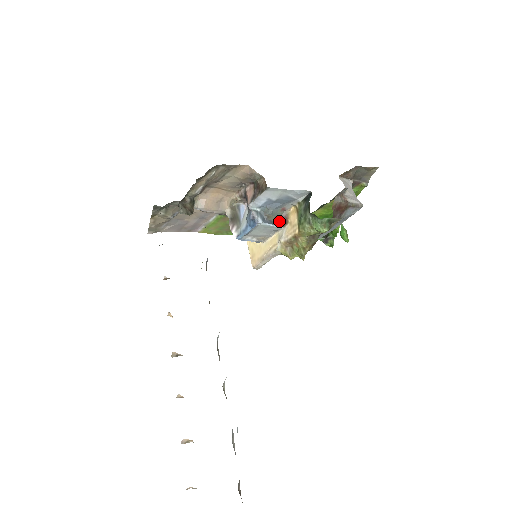
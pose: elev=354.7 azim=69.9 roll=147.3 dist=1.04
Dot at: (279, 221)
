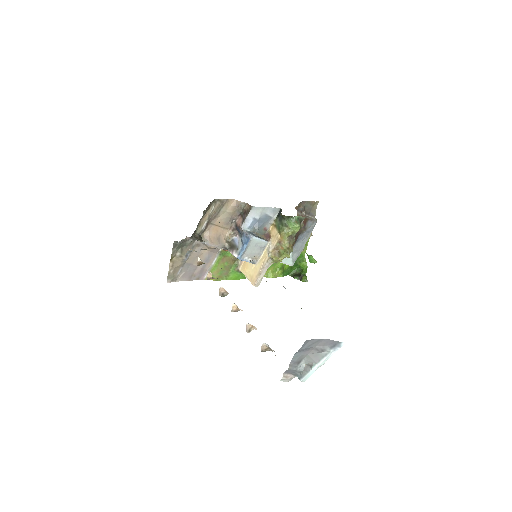
Dot at: (264, 238)
